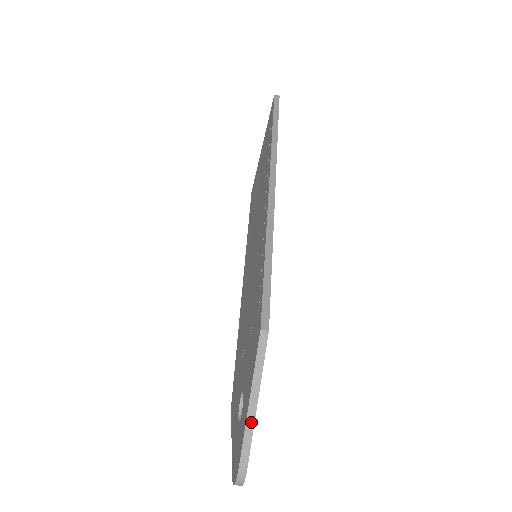
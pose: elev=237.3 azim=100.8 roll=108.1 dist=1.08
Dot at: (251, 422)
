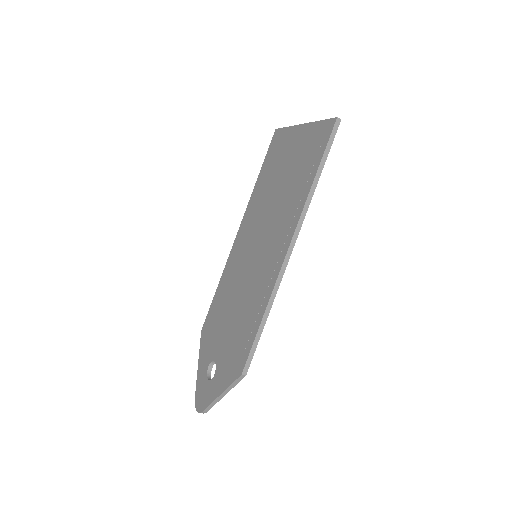
Dot at: (217, 401)
